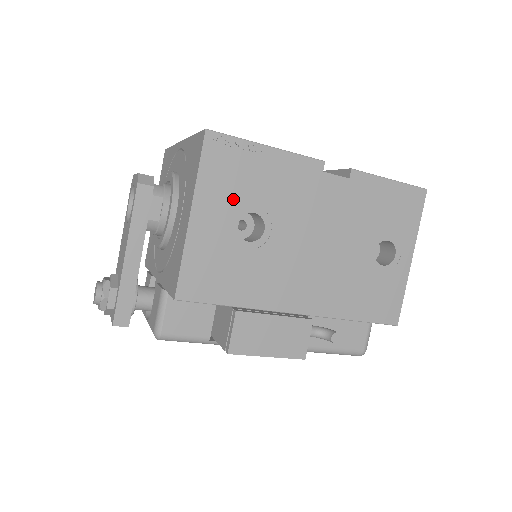
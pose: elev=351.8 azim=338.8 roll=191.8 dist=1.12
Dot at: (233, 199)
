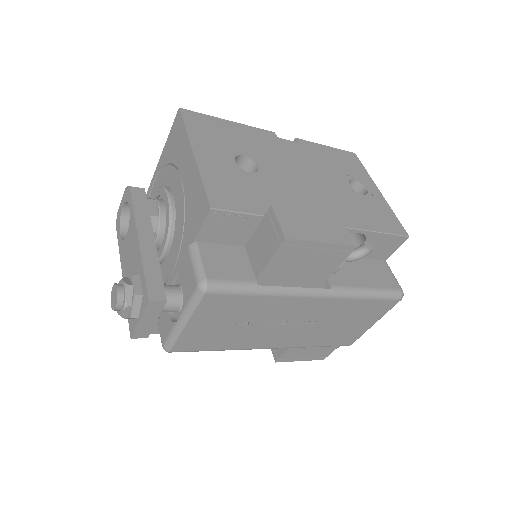
Dot at: (222, 146)
